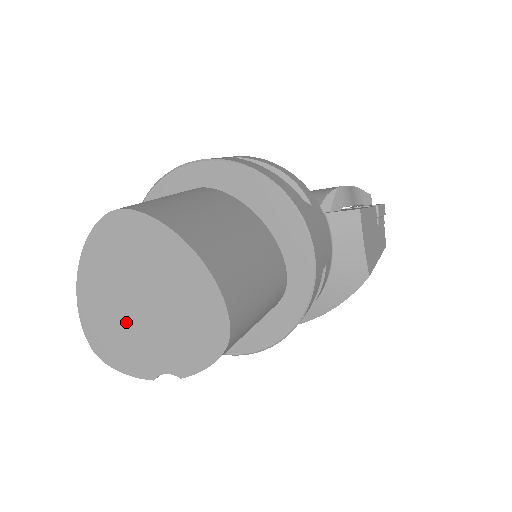
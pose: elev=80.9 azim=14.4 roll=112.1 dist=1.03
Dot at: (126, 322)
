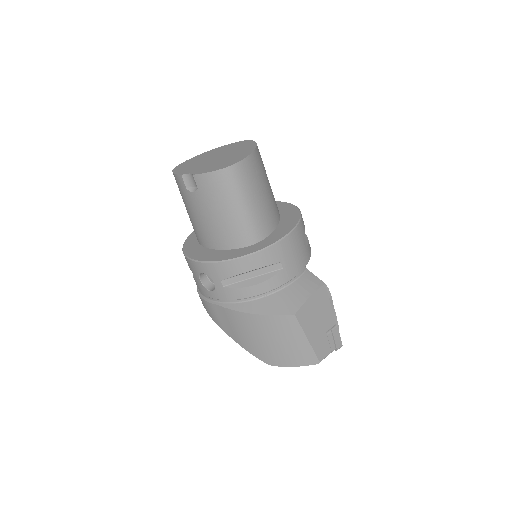
Dot at: (201, 162)
